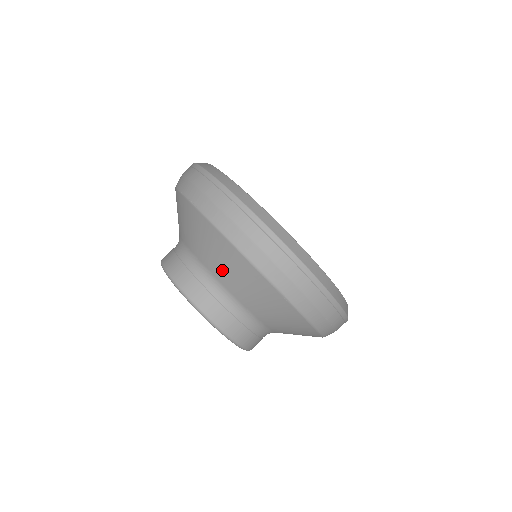
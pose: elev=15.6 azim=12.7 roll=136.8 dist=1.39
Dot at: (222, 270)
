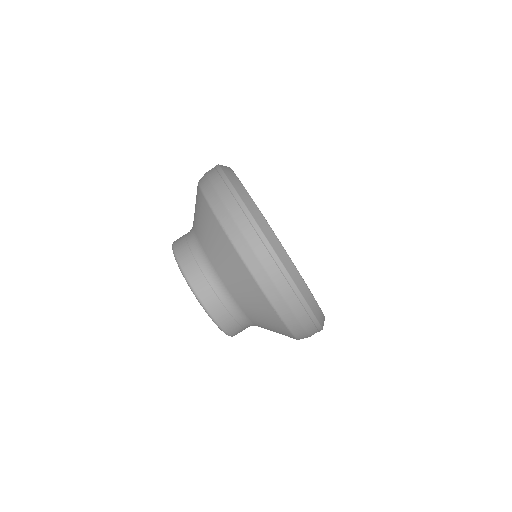
Dot at: (241, 295)
